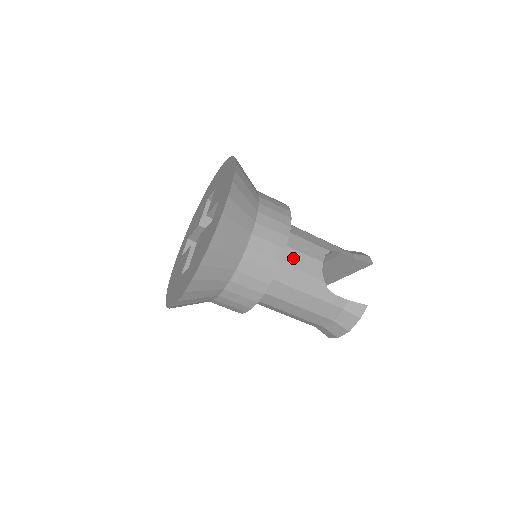
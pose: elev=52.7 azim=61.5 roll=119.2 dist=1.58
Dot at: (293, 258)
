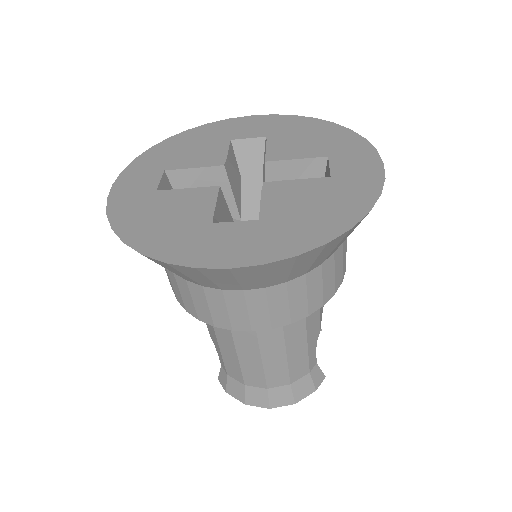
Dot at: occluded
